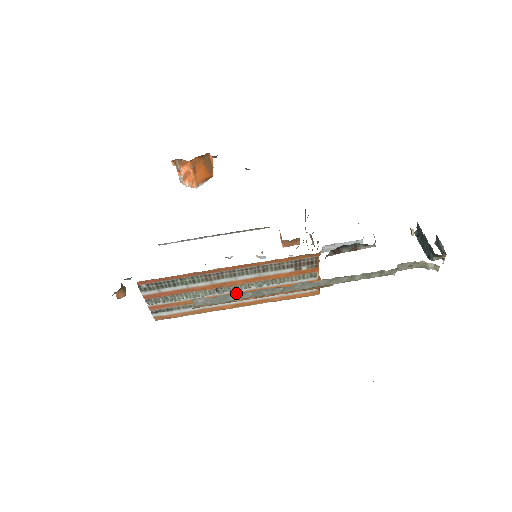
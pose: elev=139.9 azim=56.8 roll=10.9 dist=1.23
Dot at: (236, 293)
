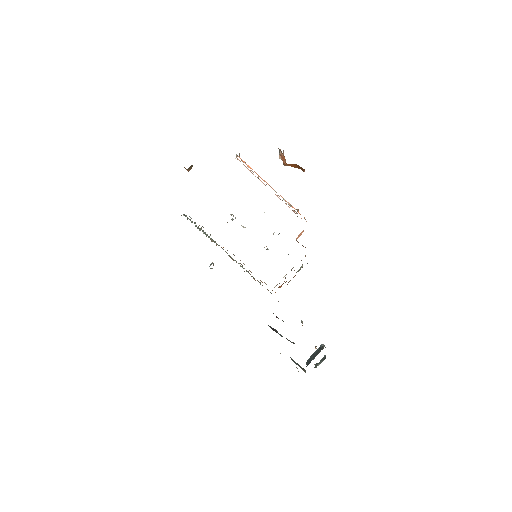
Dot at: occluded
